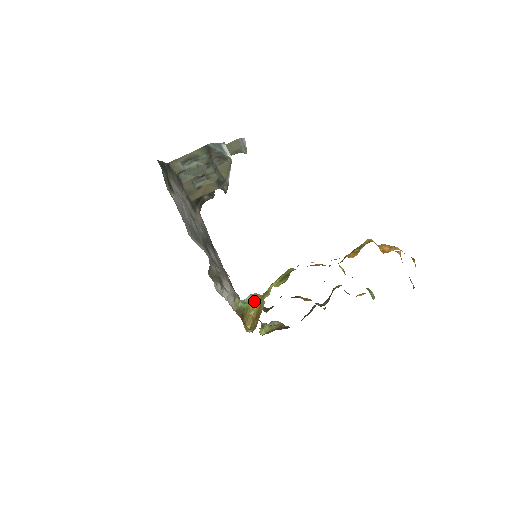
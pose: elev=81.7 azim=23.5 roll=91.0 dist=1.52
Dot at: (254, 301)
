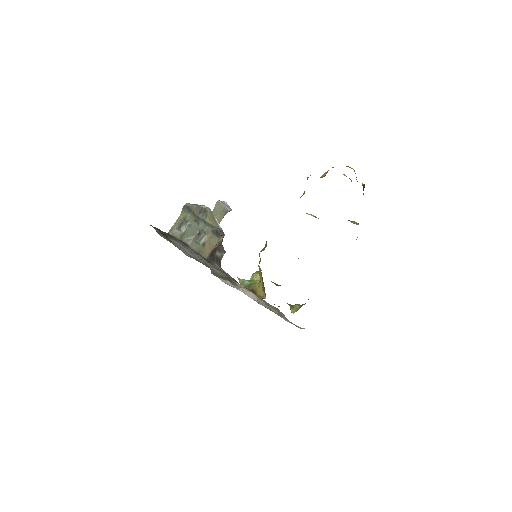
Dot at: (258, 277)
